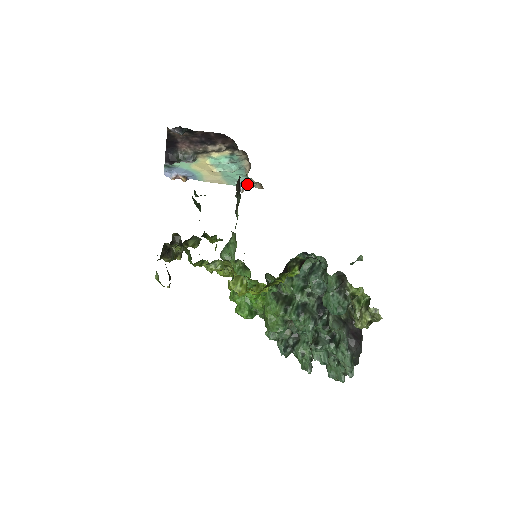
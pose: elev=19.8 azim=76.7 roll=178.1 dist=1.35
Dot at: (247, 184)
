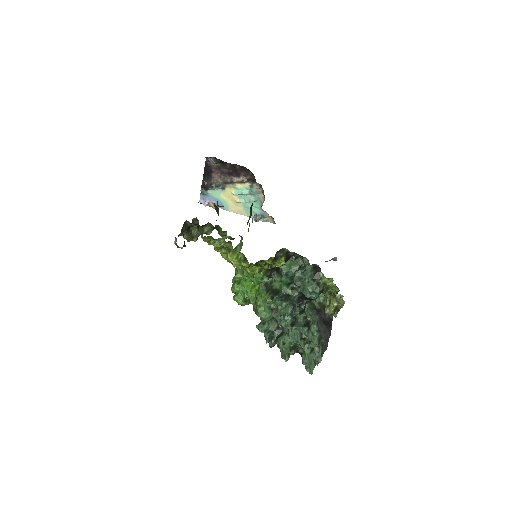
Dot at: (262, 217)
